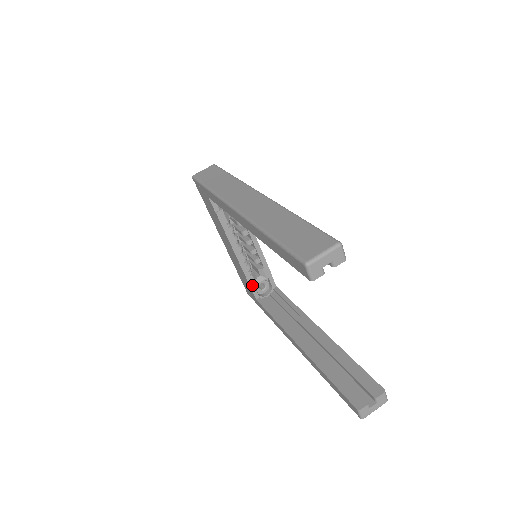
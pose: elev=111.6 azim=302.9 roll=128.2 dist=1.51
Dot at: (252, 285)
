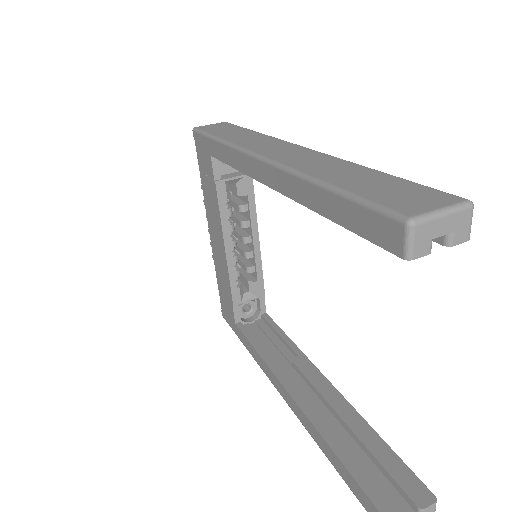
Dot at: (236, 301)
